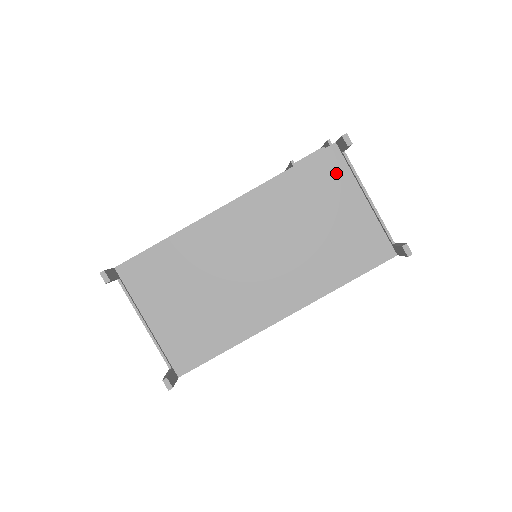
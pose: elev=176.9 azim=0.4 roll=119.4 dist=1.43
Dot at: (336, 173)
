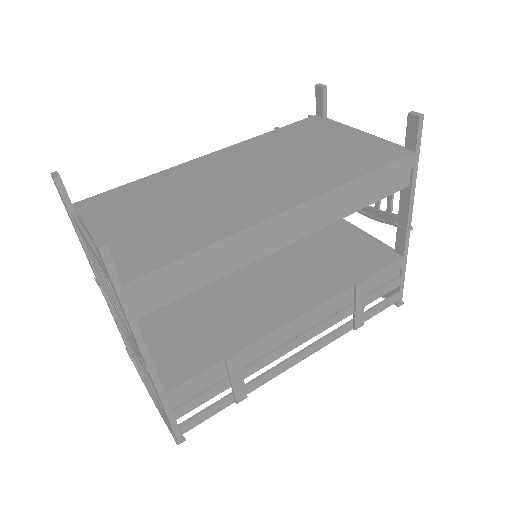
Dot at: (322, 125)
